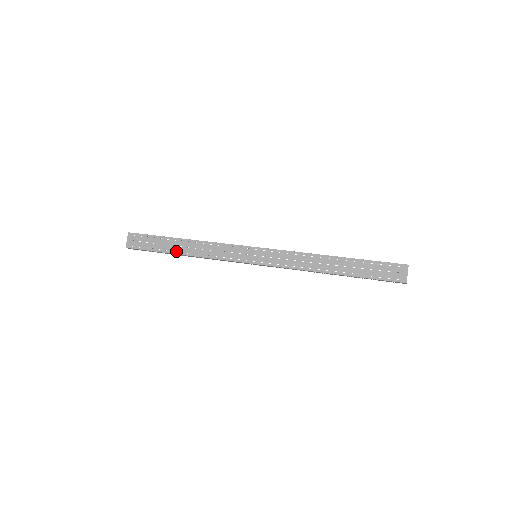
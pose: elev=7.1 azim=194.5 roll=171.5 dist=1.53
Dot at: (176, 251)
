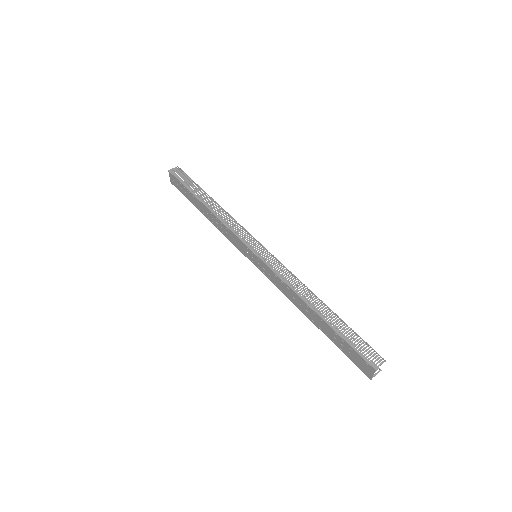
Dot at: (201, 211)
